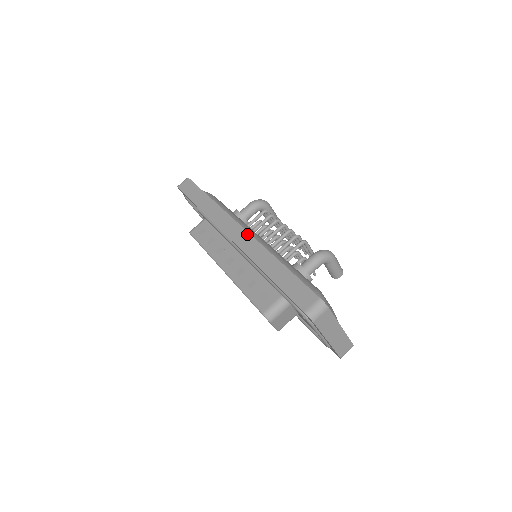
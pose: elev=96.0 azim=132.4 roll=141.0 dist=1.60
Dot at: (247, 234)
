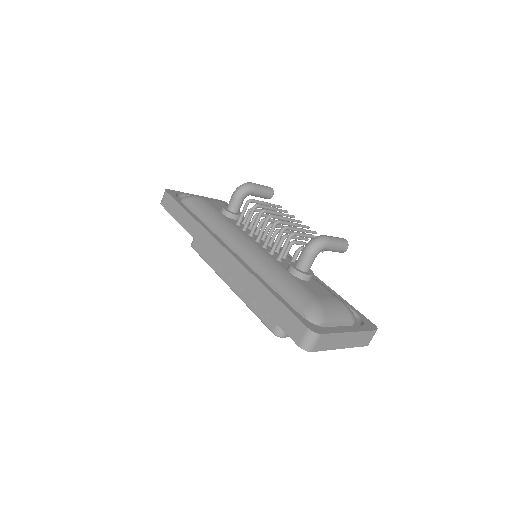
Dot at: (229, 256)
